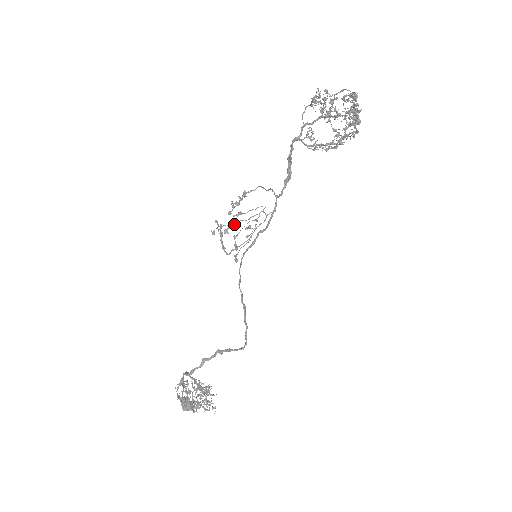
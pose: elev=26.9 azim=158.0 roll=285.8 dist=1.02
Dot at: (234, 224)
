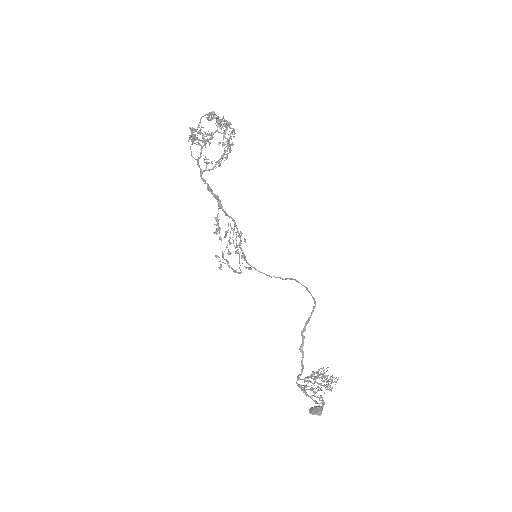
Dot at: (229, 243)
